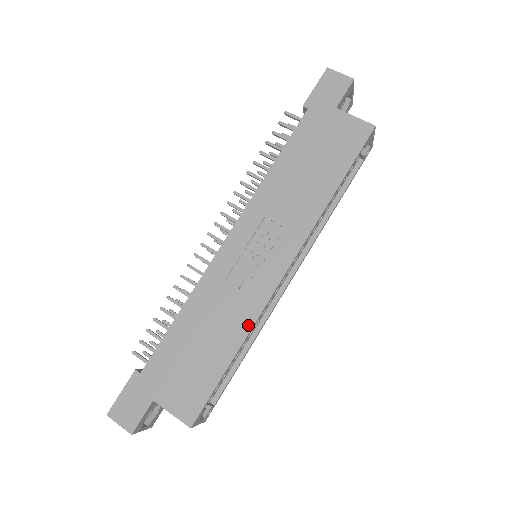
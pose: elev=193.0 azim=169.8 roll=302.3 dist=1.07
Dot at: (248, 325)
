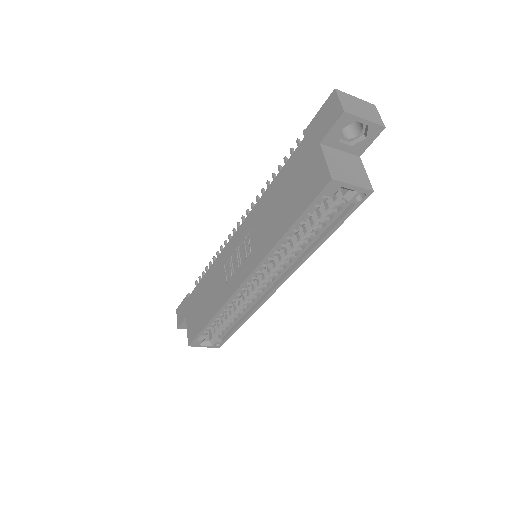
Dot at: (219, 306)
